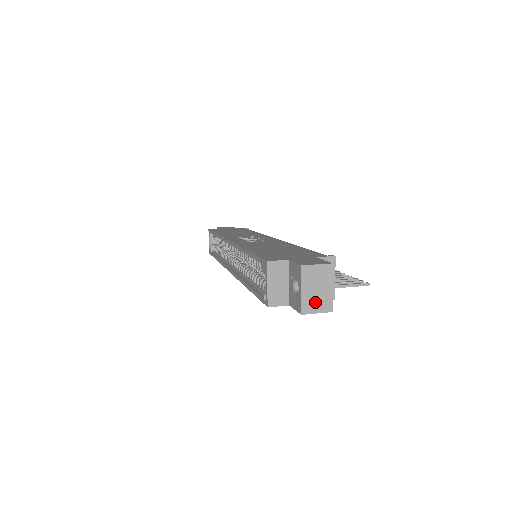
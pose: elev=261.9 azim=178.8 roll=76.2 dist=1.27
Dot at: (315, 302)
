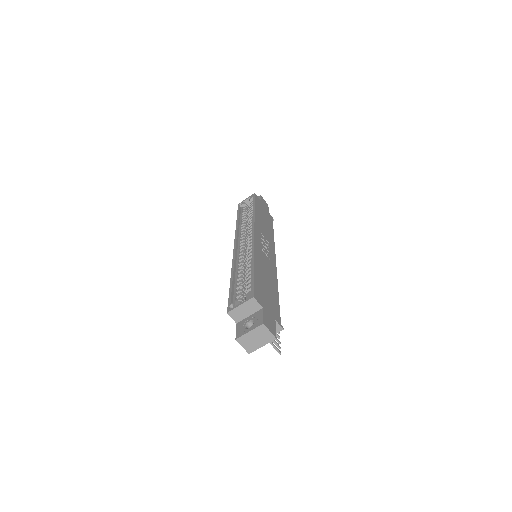
Dot at: (248, 342)
